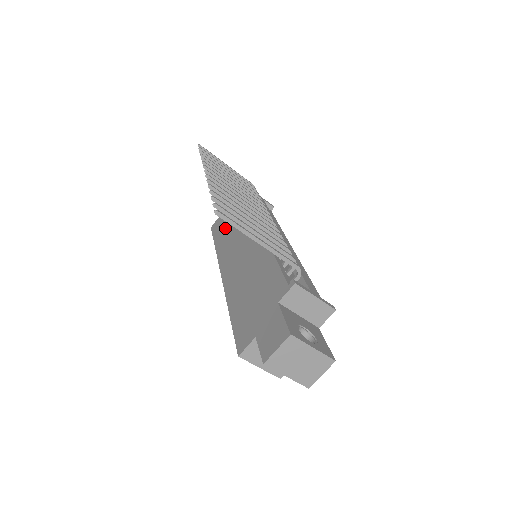
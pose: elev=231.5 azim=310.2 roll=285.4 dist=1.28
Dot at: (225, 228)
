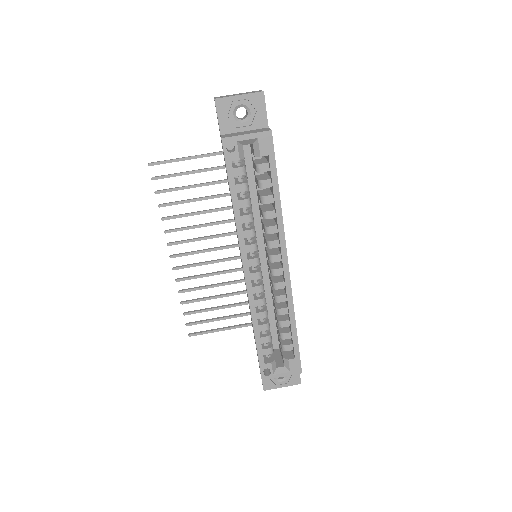
Dot at: occluded
